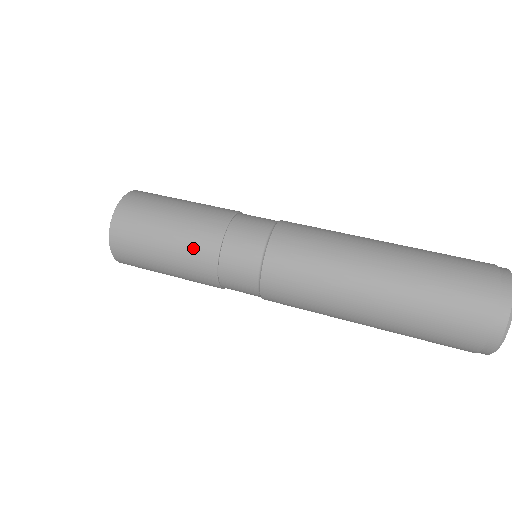
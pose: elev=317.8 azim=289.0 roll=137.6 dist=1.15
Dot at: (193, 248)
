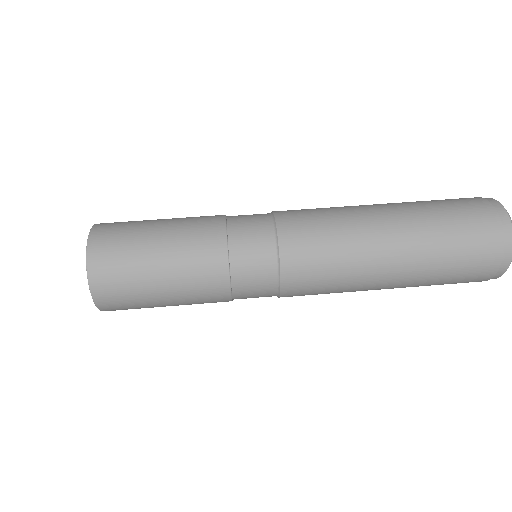
Dot at: (197, 259)
